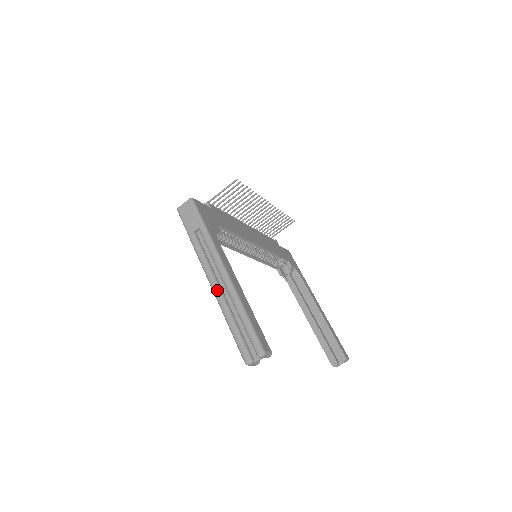
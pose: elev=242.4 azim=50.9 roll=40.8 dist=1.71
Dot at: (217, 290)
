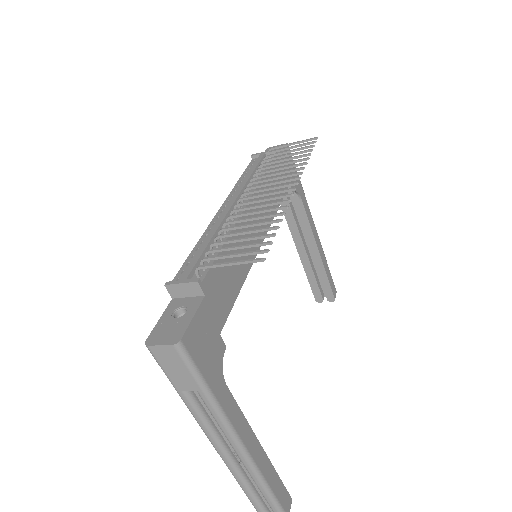
Dot at: (228, 461)
